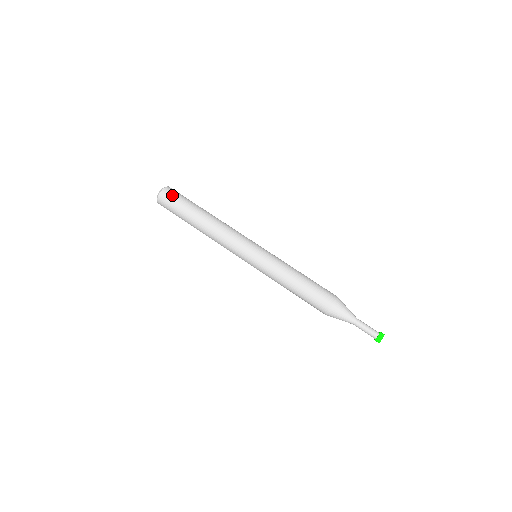
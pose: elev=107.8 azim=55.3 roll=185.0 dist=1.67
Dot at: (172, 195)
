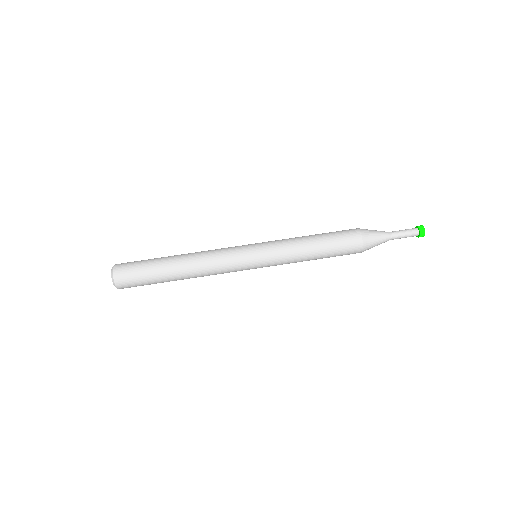
Dot at: (128, 265)
